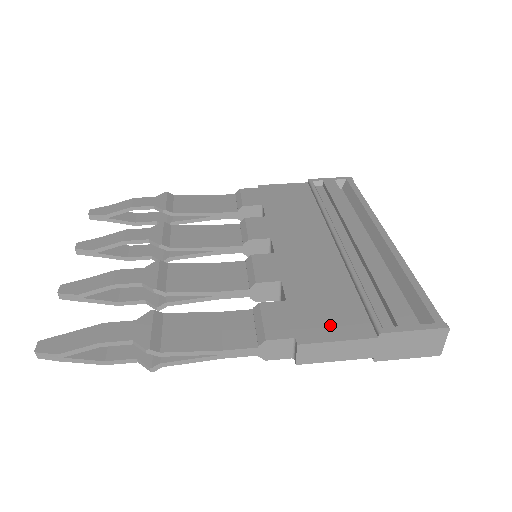
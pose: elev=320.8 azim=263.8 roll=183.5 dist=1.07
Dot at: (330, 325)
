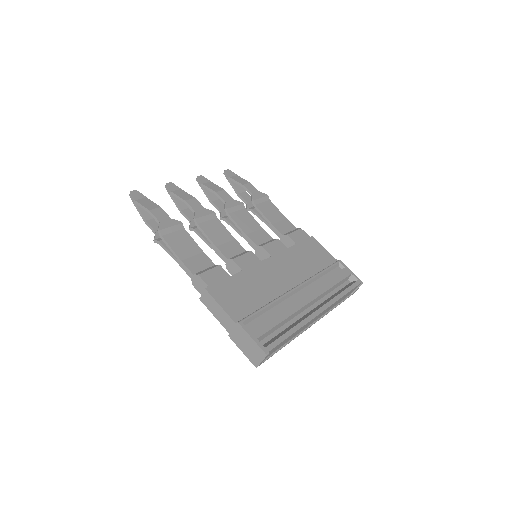
Dot at: (228, 300)
